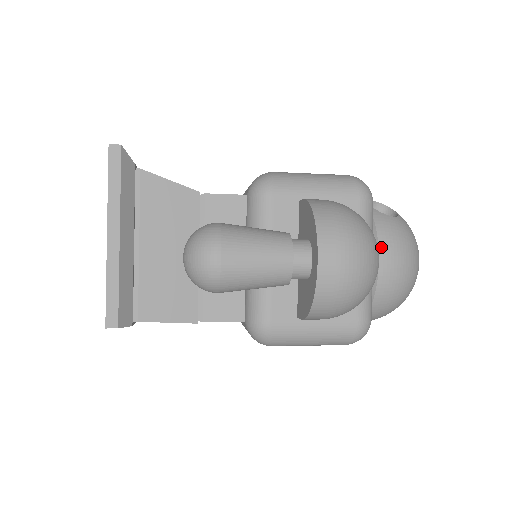
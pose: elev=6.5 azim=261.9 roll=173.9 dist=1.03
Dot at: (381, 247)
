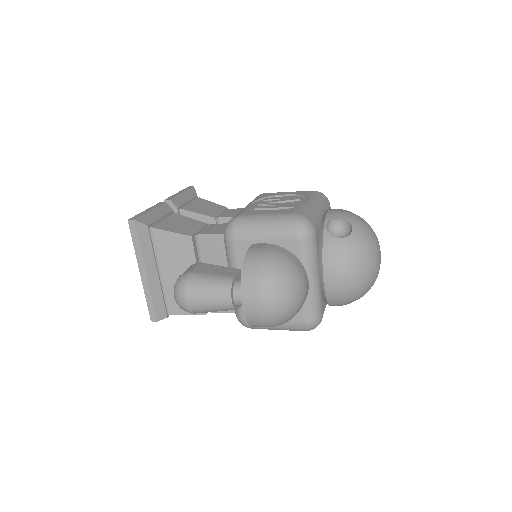
Dot at: (325, 268)
